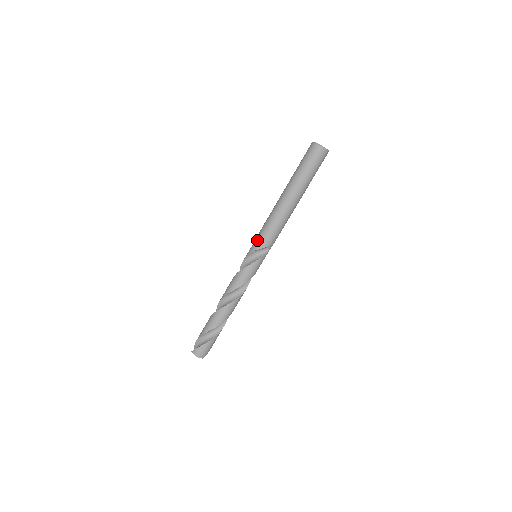
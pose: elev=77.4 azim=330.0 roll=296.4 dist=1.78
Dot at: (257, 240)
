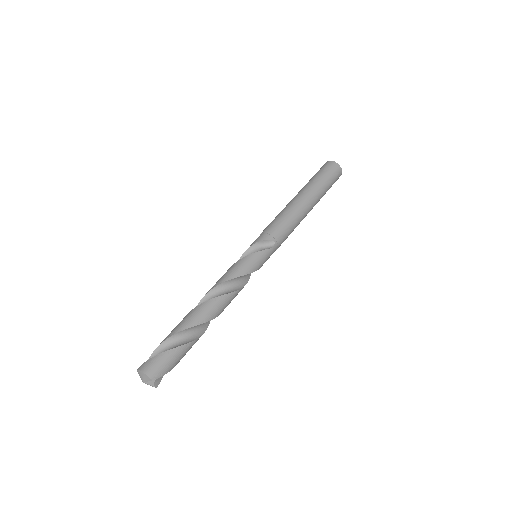
Dot at: occluded
